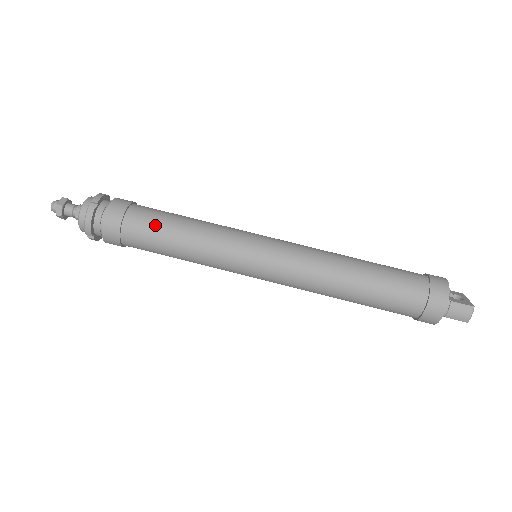
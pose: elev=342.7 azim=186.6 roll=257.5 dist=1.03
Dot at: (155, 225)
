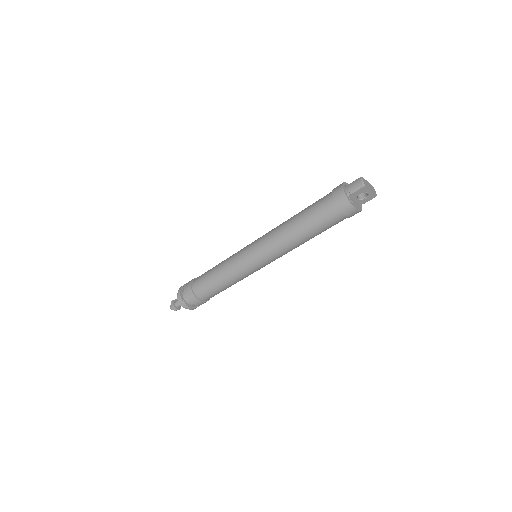
Dot at: (205, 273)
